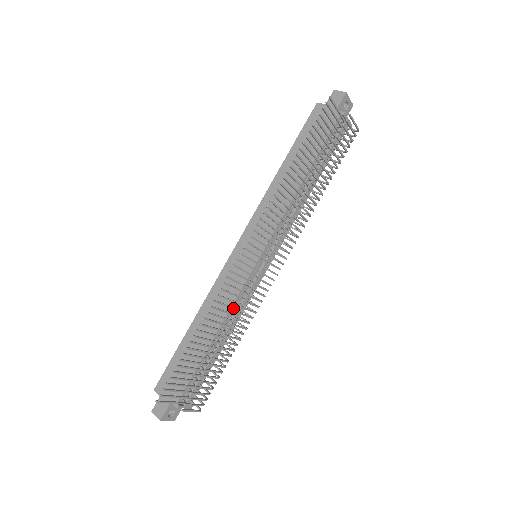
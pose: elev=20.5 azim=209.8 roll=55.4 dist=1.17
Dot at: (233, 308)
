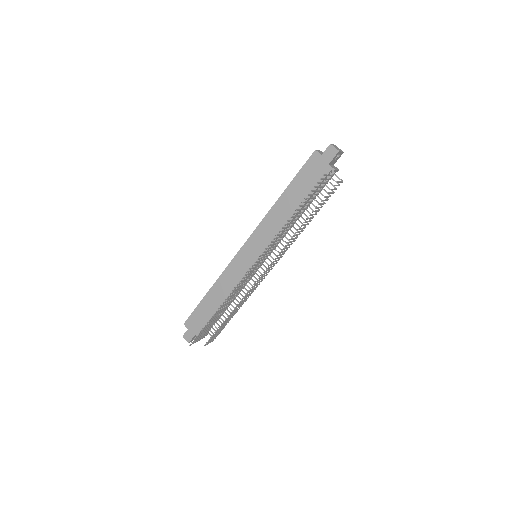
Dot at: (238, 292)
